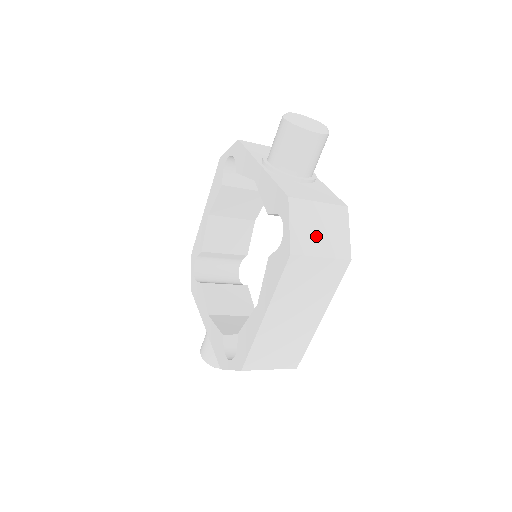
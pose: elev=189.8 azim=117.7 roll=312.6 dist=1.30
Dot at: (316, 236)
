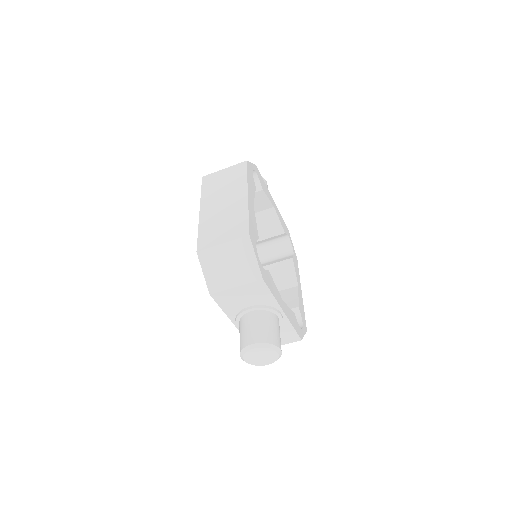
Dot at: occluded
